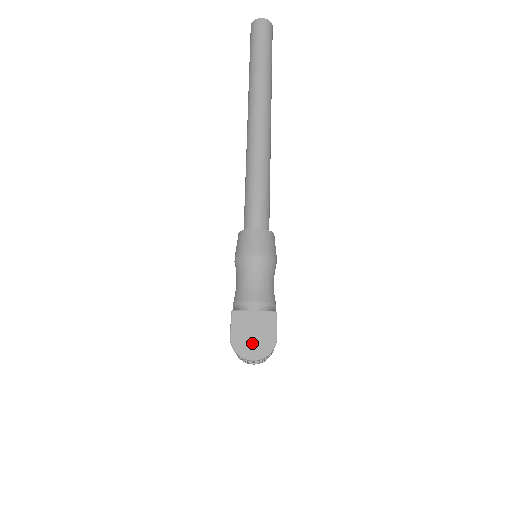
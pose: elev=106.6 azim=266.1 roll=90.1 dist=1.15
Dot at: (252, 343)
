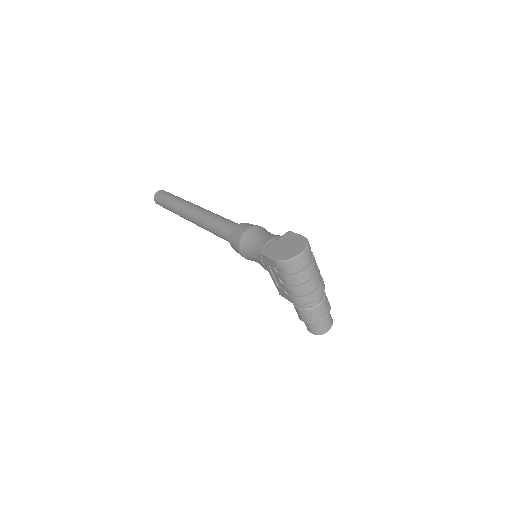
Dot at: (291, 249)
